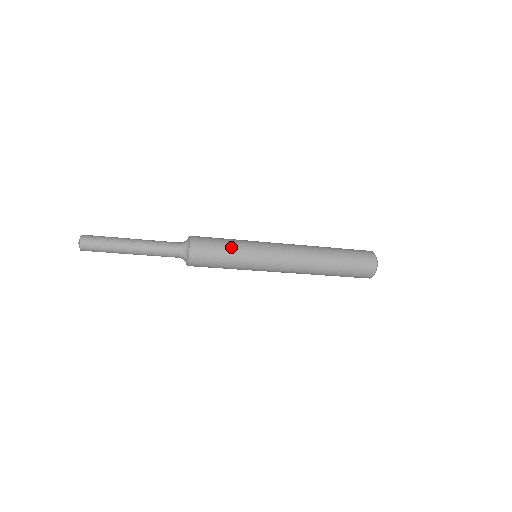
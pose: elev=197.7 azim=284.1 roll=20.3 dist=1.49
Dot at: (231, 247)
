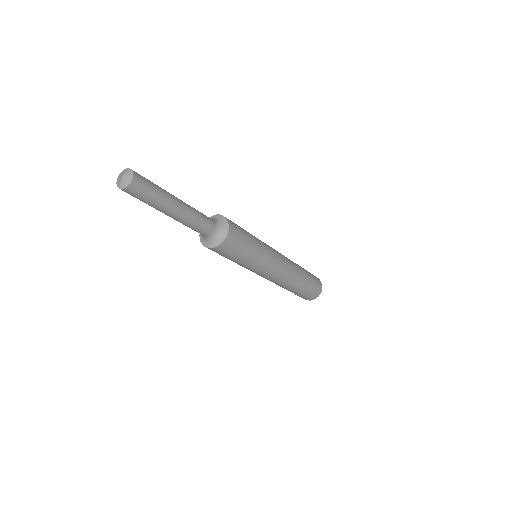
Dot at: (254, 245)
